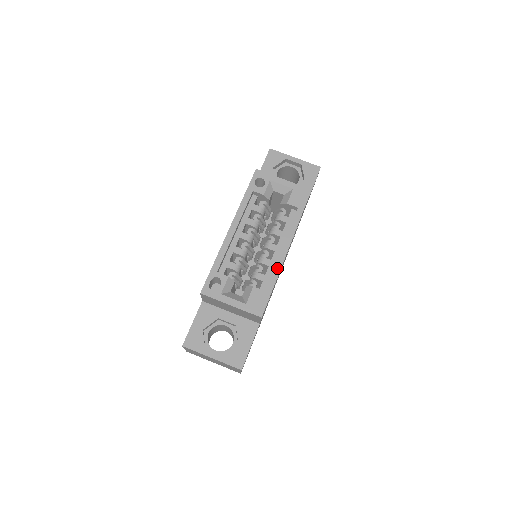
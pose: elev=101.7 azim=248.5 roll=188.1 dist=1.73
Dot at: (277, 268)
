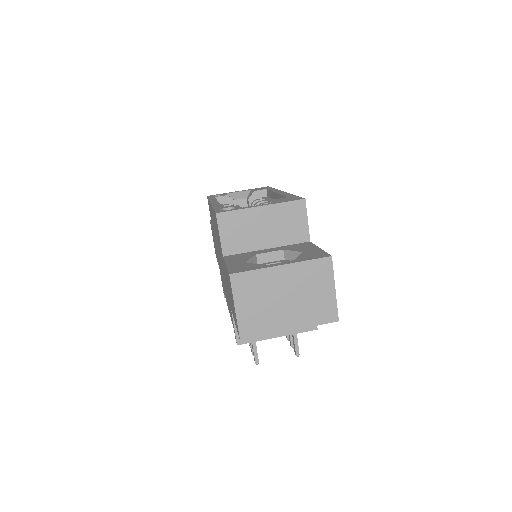
Dot at: (284, 194)
